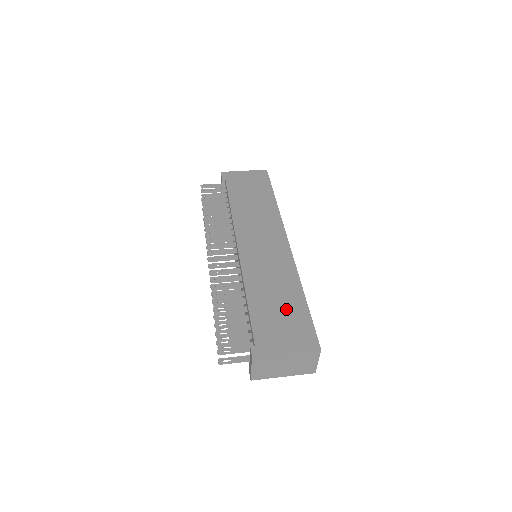
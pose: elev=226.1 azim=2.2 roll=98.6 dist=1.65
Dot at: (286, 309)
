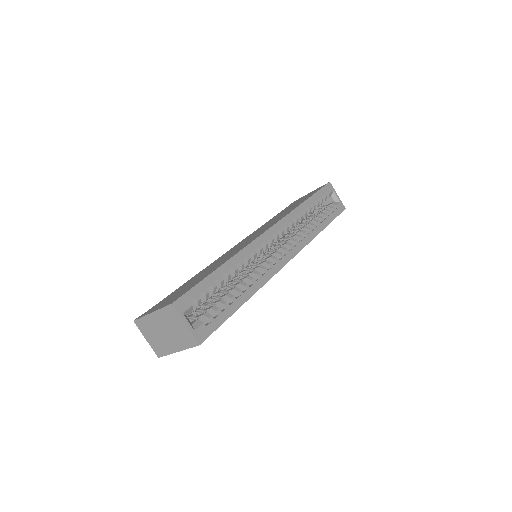
Dot at: (196, 280)
